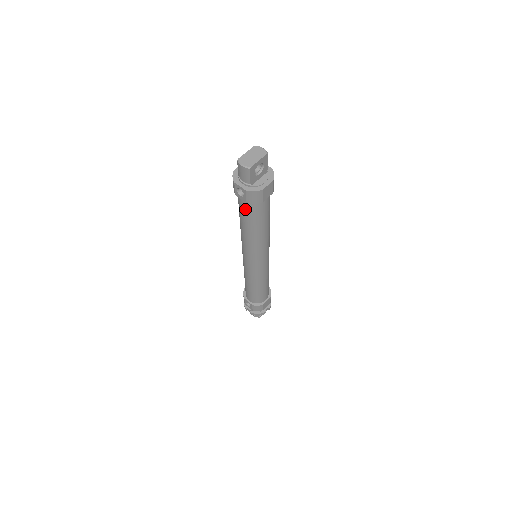
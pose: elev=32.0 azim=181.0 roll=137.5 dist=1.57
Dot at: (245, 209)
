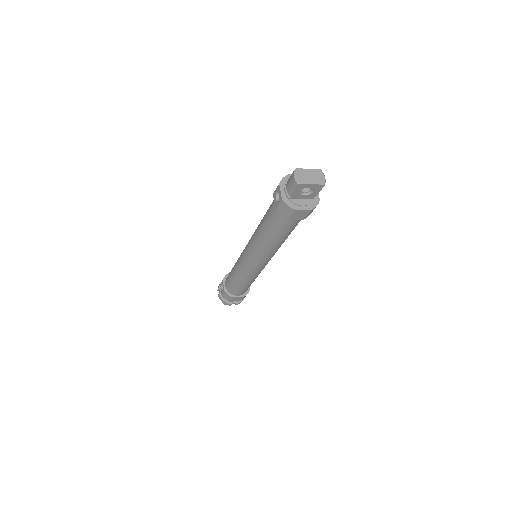
Dot at: (272, 213)
